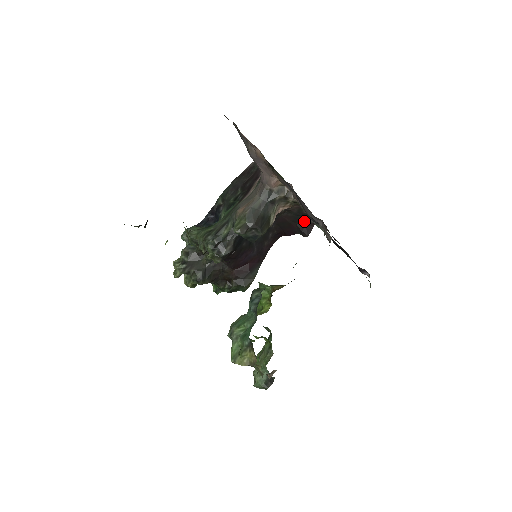
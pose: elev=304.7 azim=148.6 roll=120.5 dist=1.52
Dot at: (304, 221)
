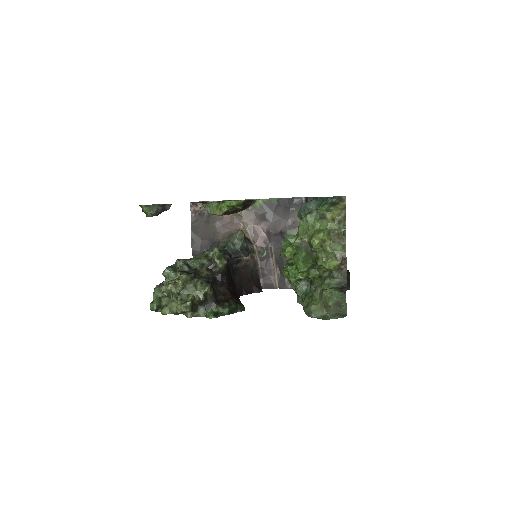
Dot at: (256, 281)
